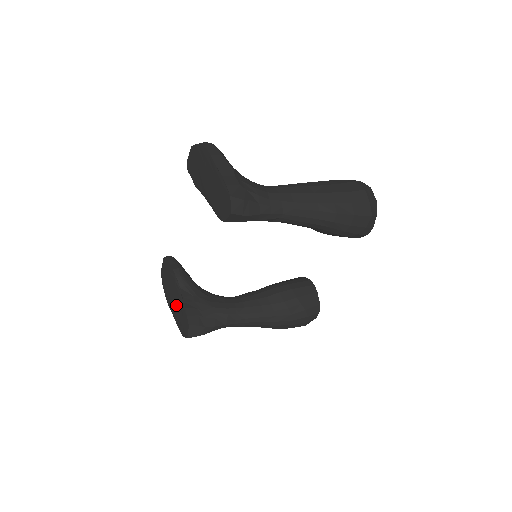
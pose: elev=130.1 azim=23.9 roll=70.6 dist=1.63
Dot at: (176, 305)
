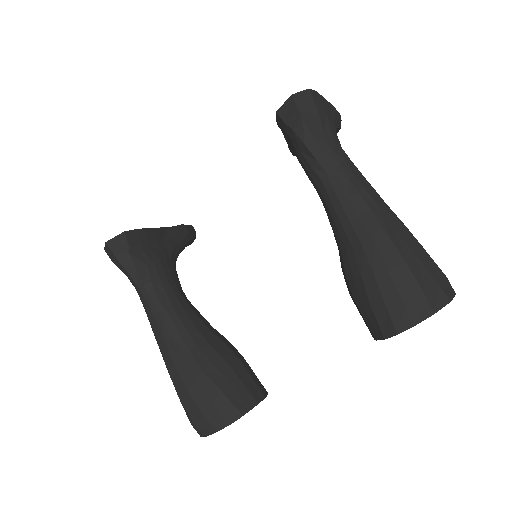
Dot at: occluded
